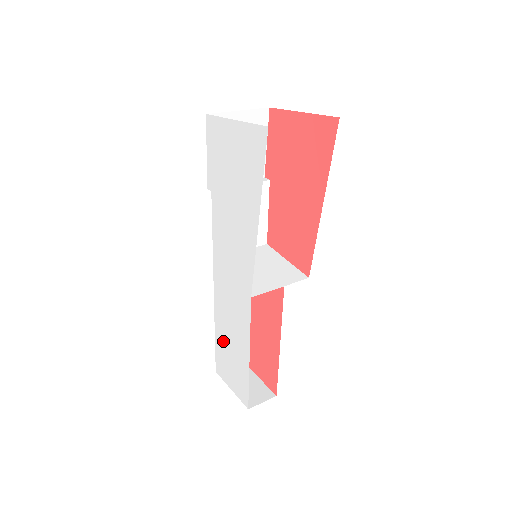
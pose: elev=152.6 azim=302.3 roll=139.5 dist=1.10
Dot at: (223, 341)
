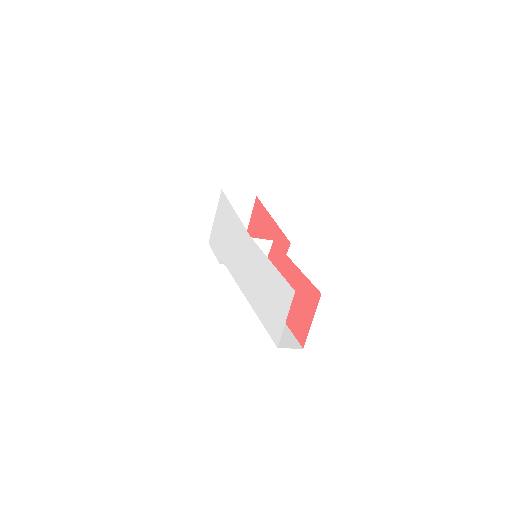
Dot at: (263, 305)
